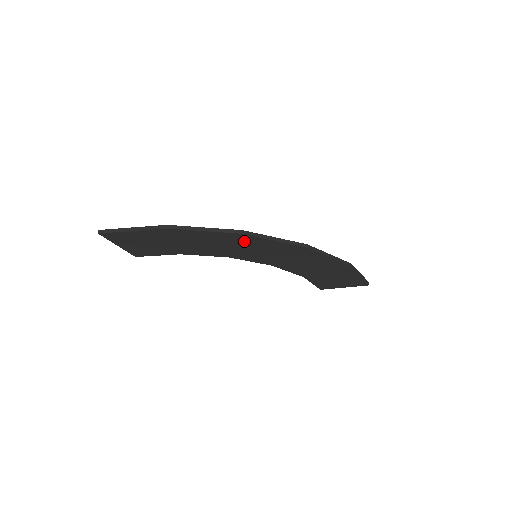
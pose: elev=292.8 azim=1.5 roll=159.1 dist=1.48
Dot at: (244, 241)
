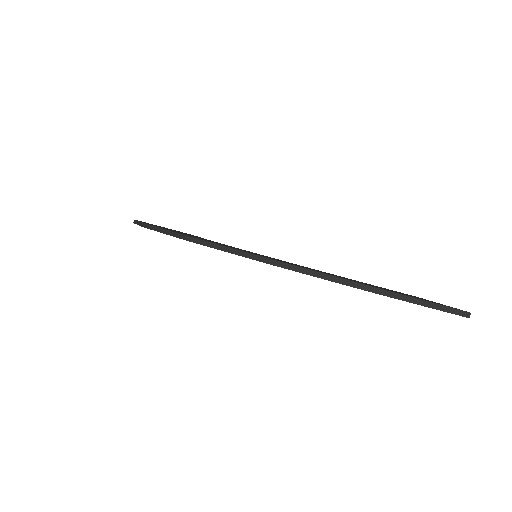
Dot at: occluded
